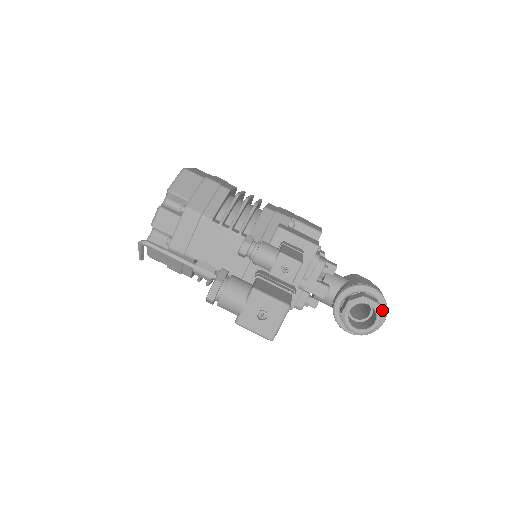
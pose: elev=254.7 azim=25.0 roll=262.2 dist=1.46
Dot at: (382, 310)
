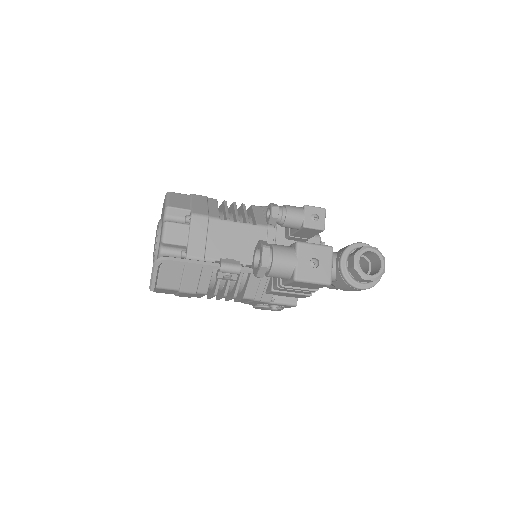
Dot at: occluded
